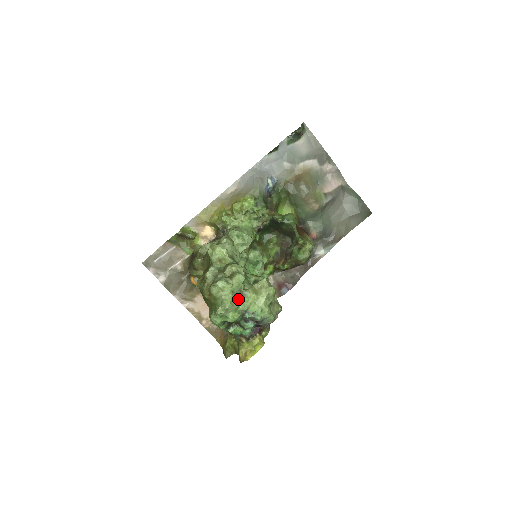
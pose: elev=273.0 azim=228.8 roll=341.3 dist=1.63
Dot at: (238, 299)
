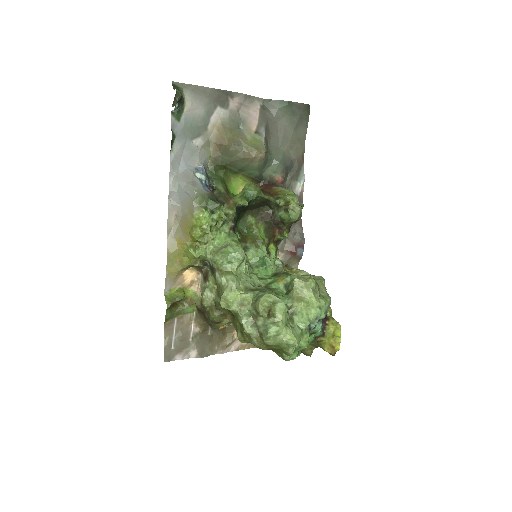
Dot at: (294, 323)
